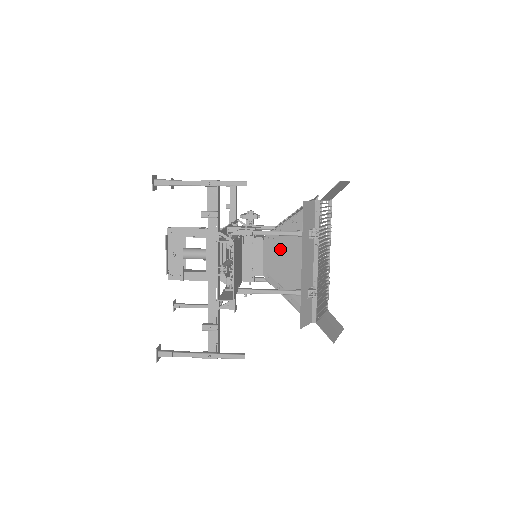
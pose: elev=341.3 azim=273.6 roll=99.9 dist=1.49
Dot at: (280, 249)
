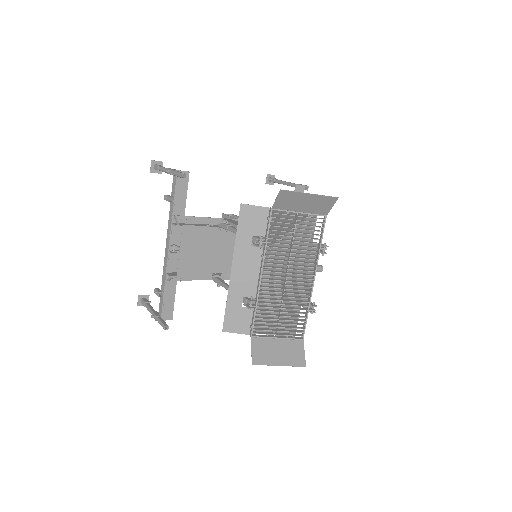
Dot at: occluded
